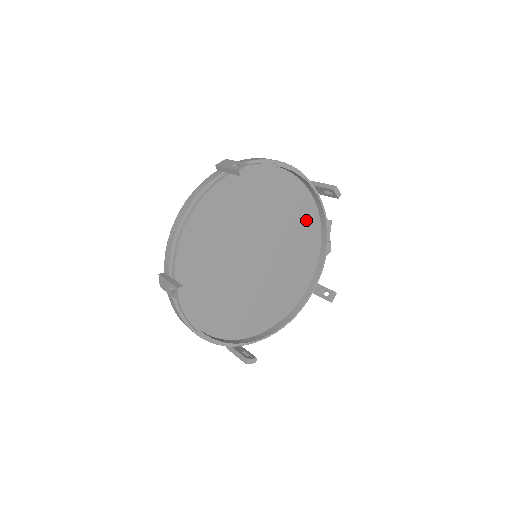
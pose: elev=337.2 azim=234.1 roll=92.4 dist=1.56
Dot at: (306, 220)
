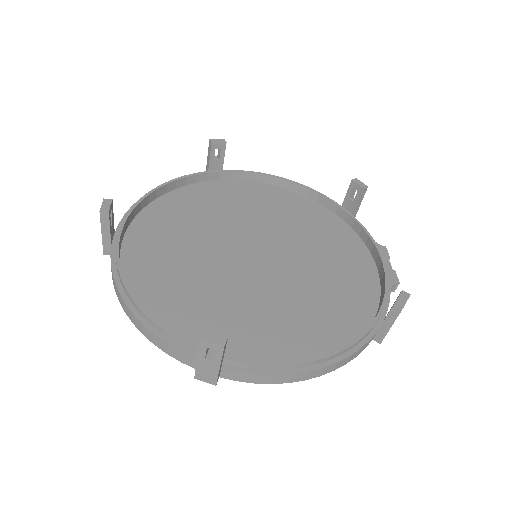
Dot at: (340, 242)
